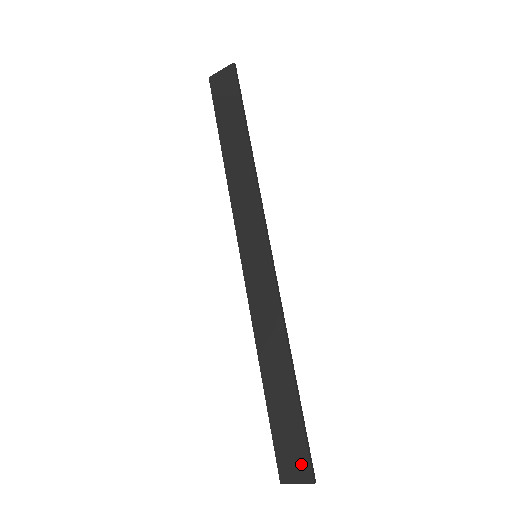
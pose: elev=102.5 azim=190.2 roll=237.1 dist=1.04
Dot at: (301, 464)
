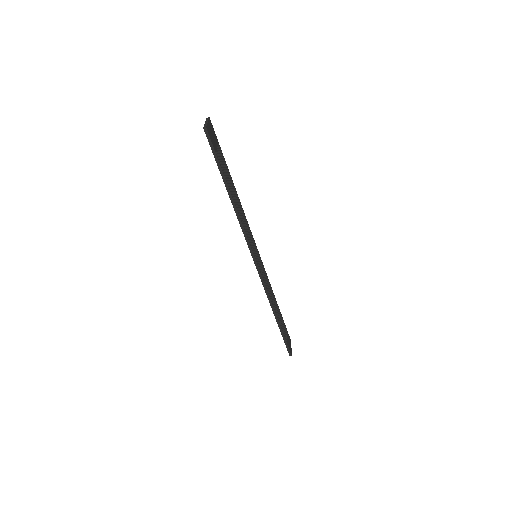
Dot at: occluded
